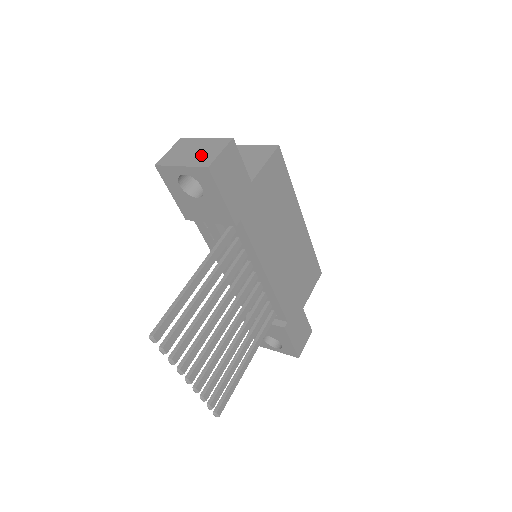
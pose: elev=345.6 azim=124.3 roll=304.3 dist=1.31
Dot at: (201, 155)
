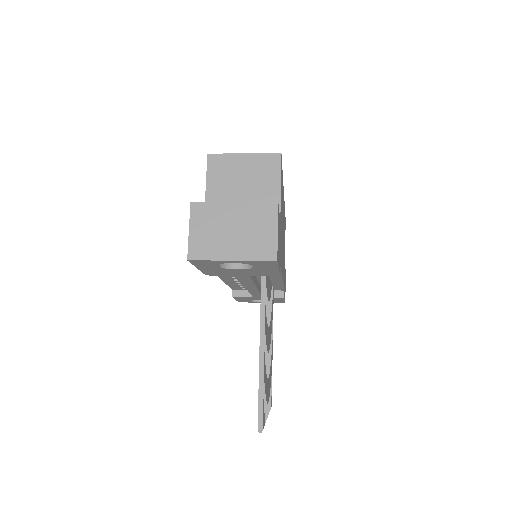
Dot at: (251, 238)
